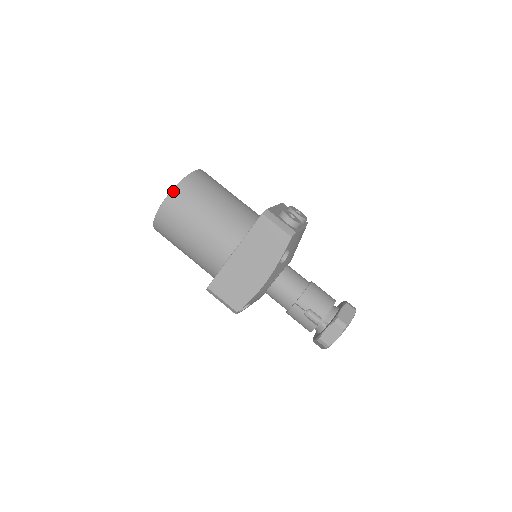
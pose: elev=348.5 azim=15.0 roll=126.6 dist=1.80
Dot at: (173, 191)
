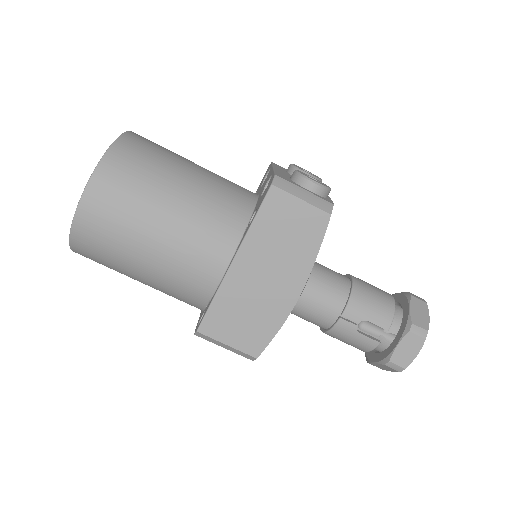
Dot at: (94, 177)
